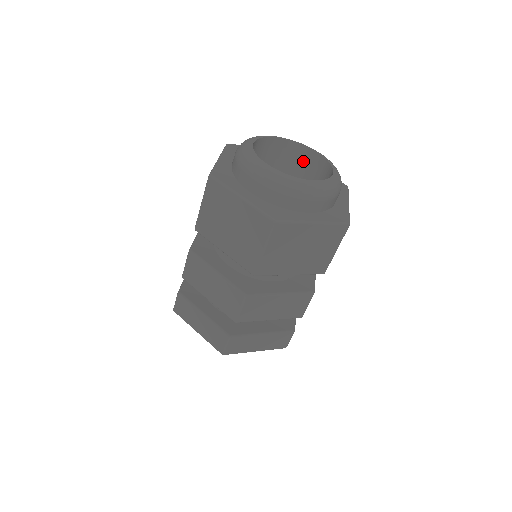
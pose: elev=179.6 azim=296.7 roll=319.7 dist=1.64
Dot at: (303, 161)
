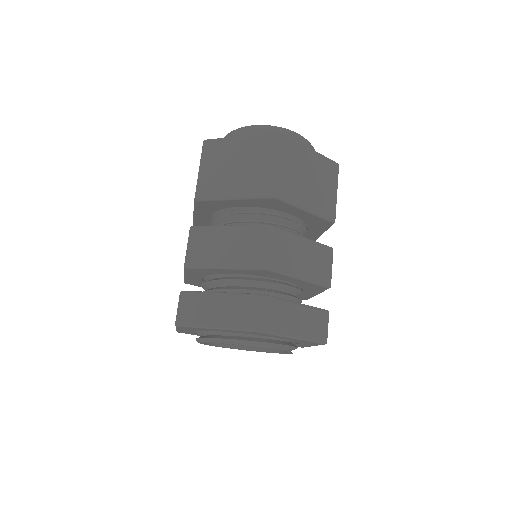
Dot at: occluded
